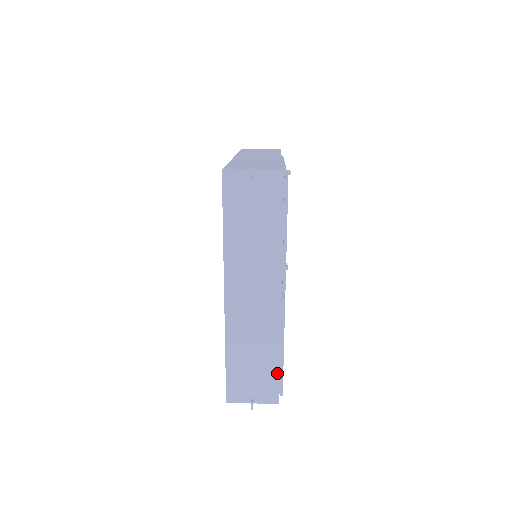
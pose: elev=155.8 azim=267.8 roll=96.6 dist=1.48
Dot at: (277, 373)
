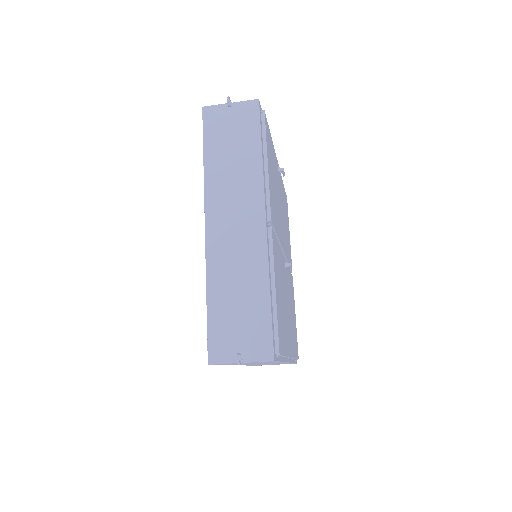
Dot at: (268, 315)
